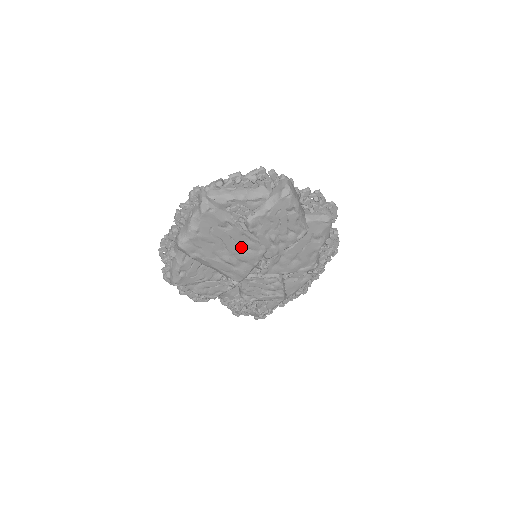
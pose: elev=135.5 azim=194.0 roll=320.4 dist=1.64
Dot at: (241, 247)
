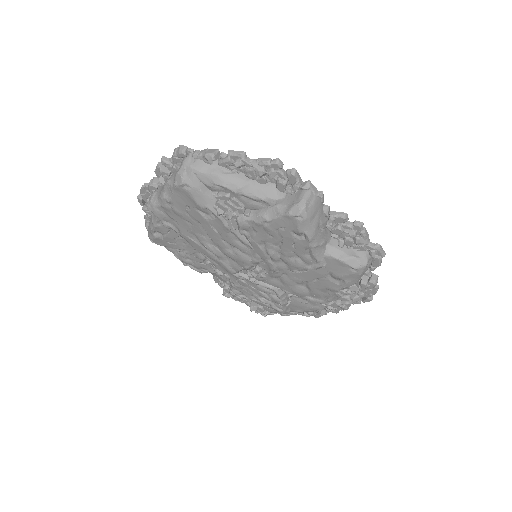
Dot at: (228, 242)
